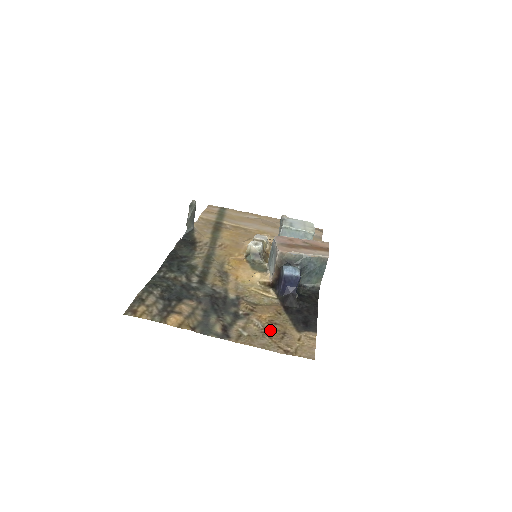
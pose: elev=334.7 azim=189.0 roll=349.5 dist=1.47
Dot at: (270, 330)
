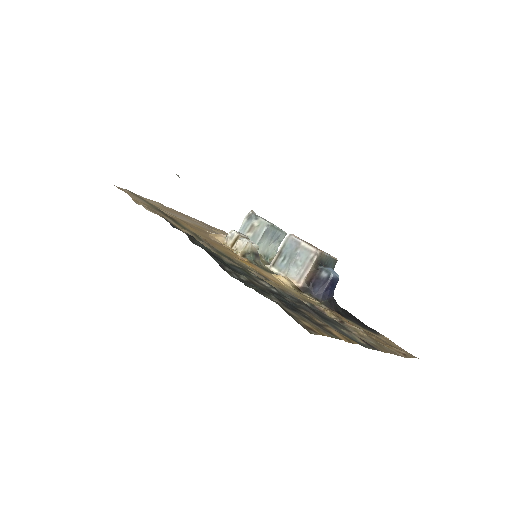
Dot at: (371, 336)
